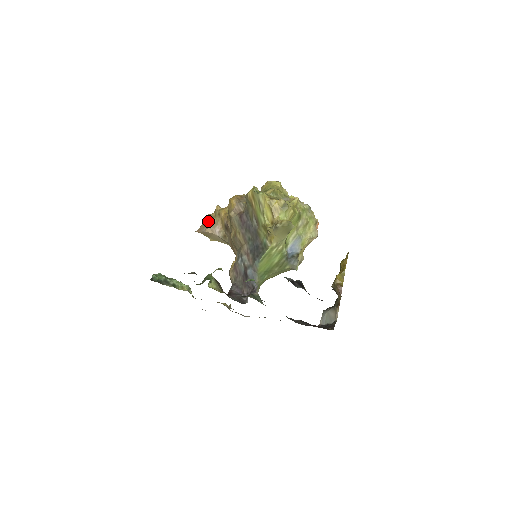
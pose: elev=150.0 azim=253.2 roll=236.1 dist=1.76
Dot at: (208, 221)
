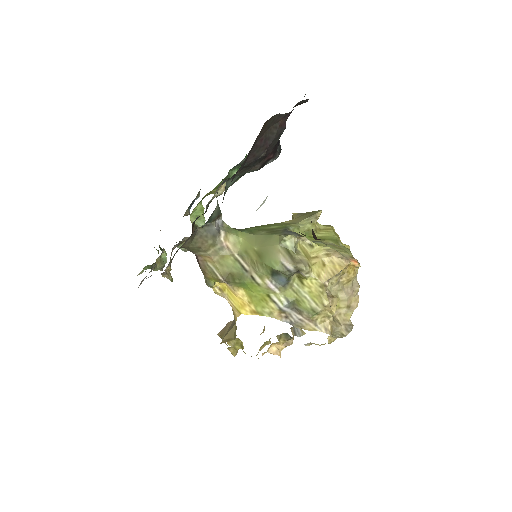
Dot at: occluded
